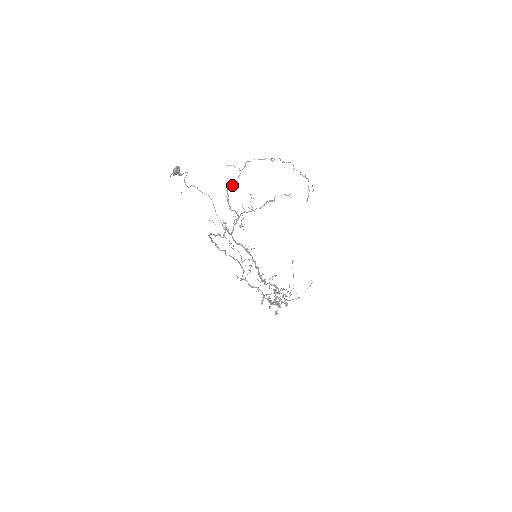
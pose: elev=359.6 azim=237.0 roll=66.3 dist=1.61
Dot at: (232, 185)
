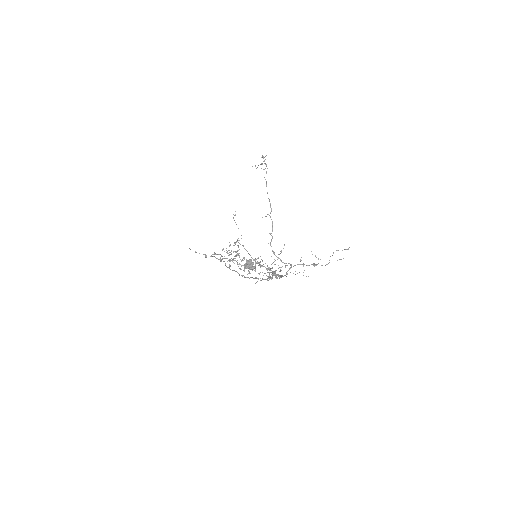
Dot at: (272, 237)
